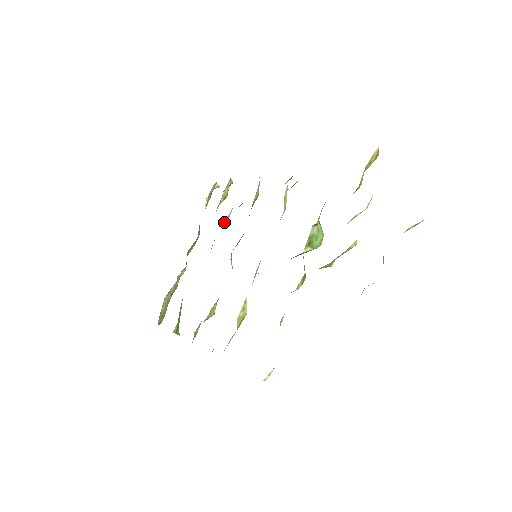
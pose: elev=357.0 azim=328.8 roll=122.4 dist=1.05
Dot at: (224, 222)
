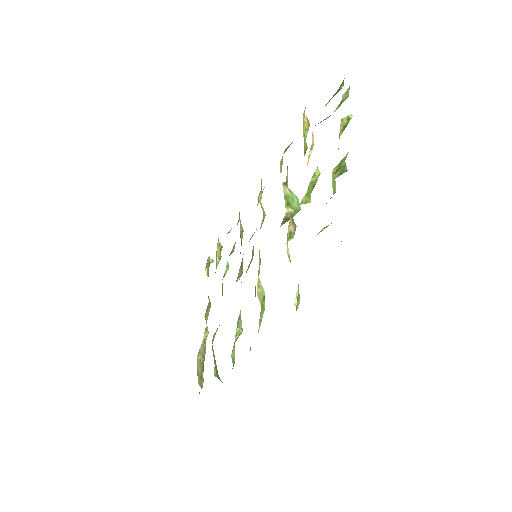
Dot at: (226, 272)
